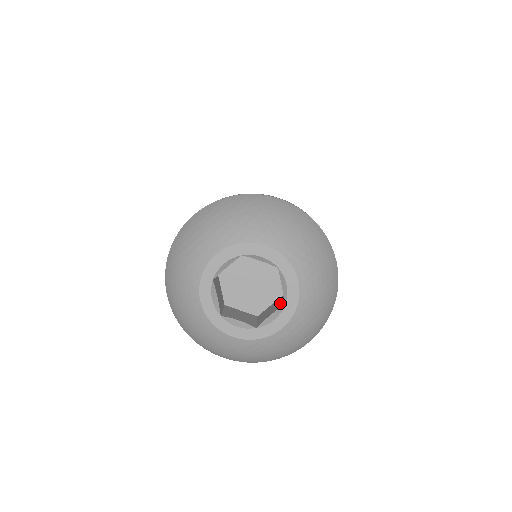
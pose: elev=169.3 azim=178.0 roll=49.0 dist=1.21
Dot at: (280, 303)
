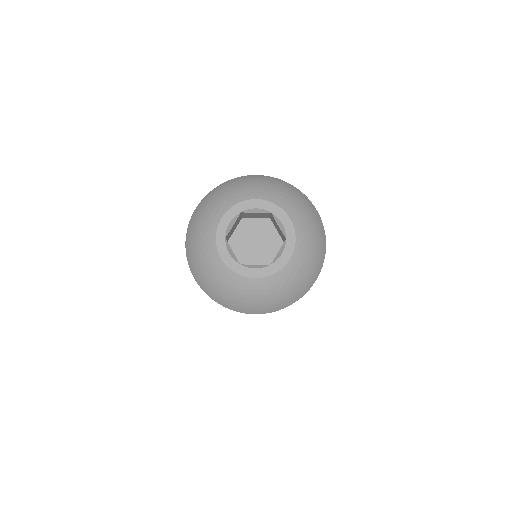
Dot at: occluded
